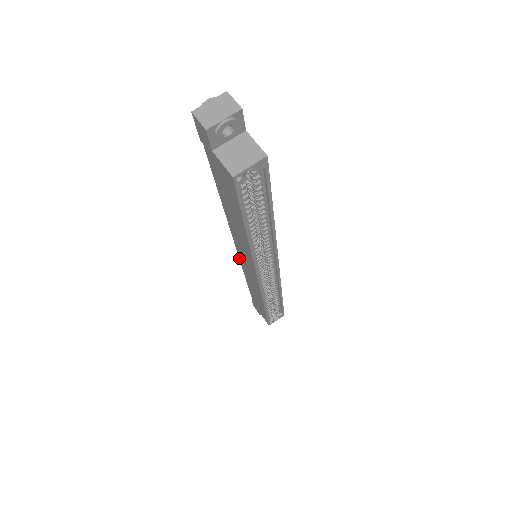
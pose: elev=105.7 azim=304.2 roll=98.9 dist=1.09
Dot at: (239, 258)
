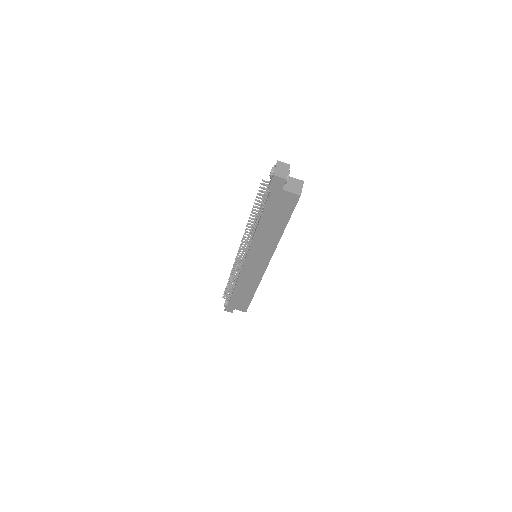
Dot at: (243, 265)
